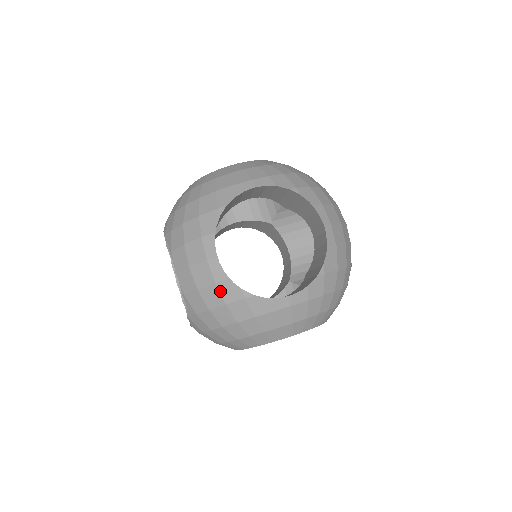
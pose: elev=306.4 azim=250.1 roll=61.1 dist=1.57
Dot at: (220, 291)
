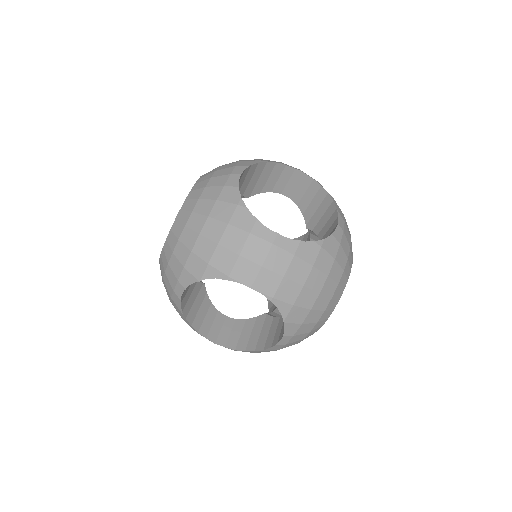
Dot at: (302, 258)
